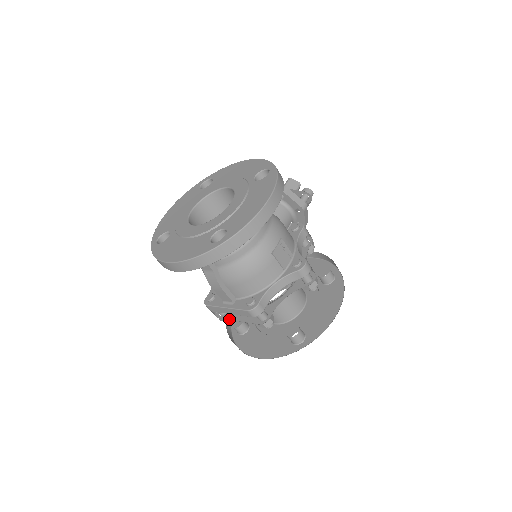
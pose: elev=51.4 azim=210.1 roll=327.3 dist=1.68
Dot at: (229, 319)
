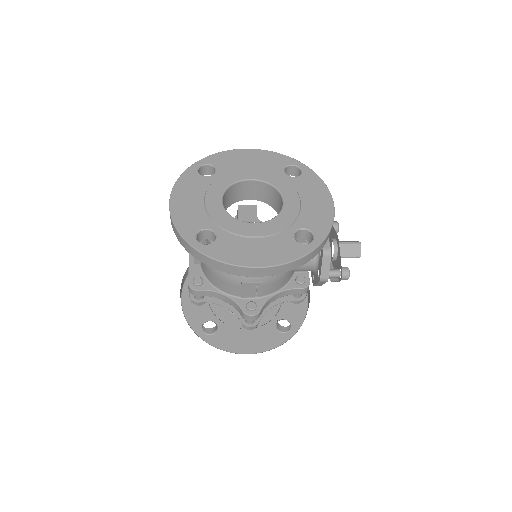
Dot at: occluded
